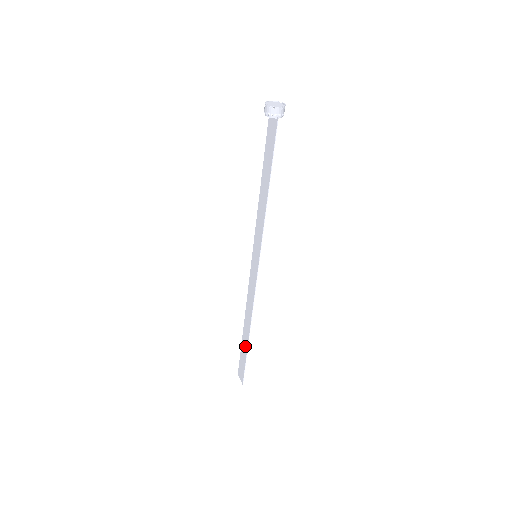
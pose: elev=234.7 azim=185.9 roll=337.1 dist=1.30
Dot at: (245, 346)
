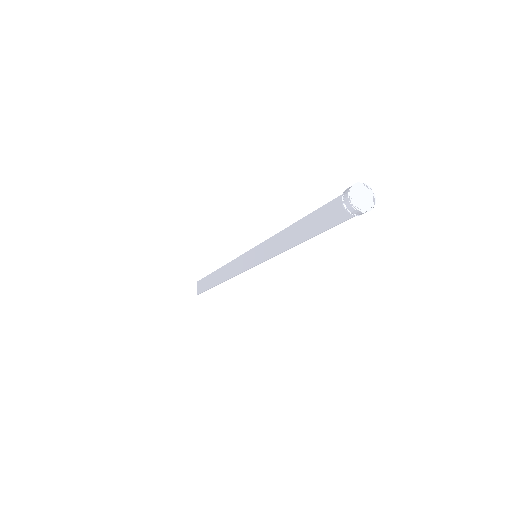
Dot at: (211, 282)
